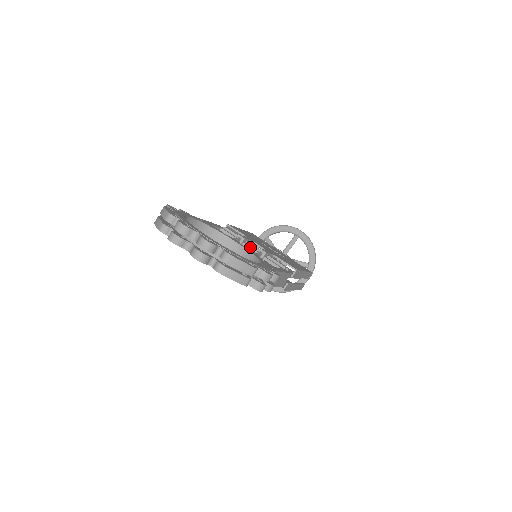
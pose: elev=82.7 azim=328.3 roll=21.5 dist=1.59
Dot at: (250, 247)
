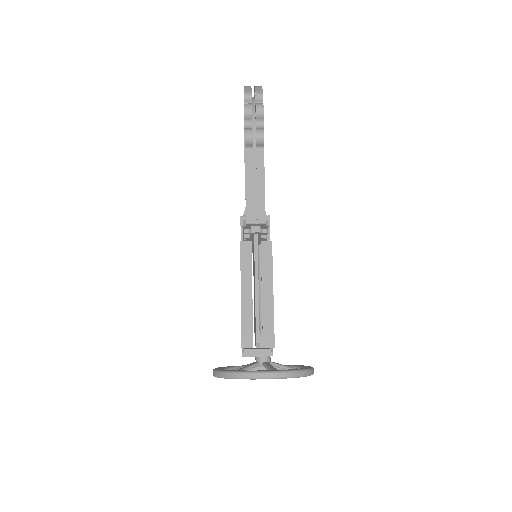
Dot at: occluded
